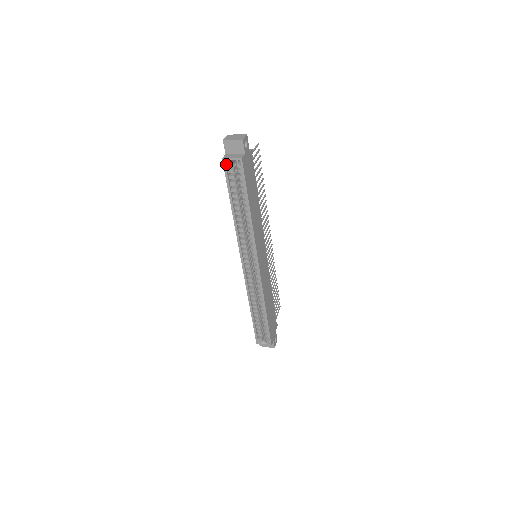
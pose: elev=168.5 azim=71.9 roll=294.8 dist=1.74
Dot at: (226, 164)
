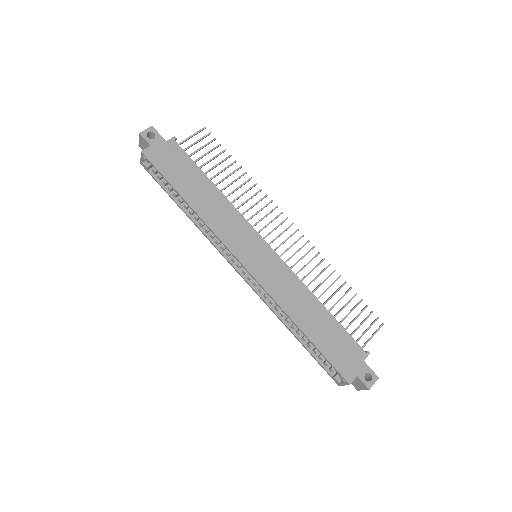
Dot at: (145, 167)
